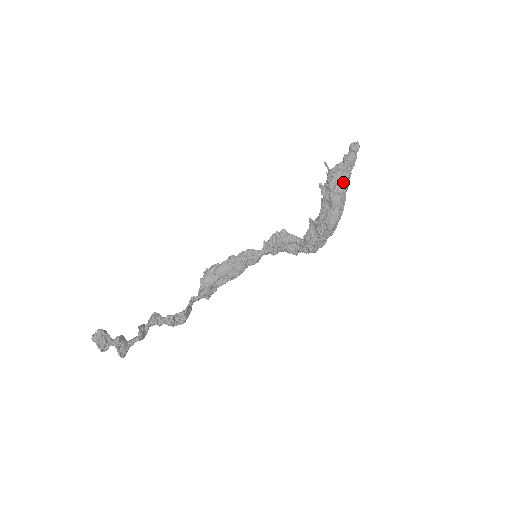
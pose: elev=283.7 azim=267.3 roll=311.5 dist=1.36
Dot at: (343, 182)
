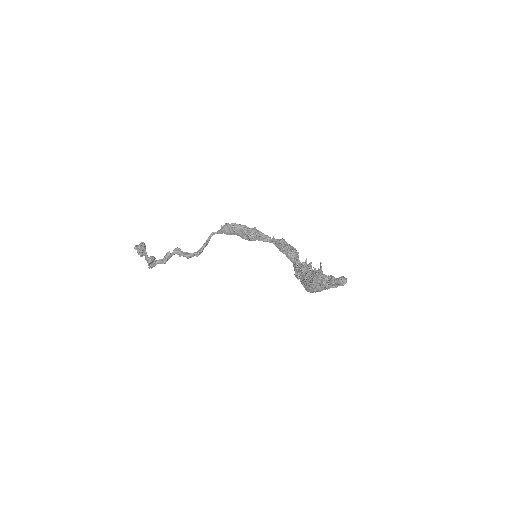
Dot at: (322, 288)
